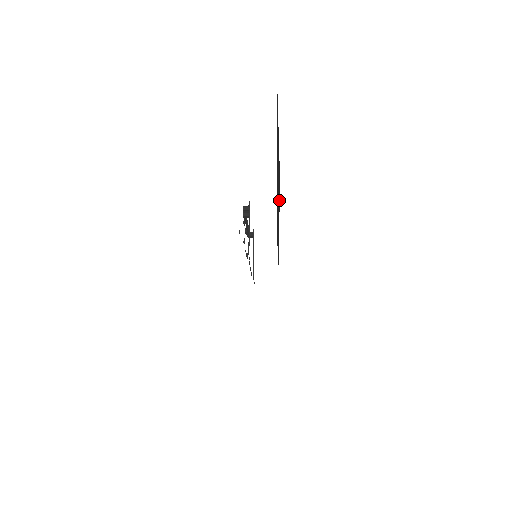
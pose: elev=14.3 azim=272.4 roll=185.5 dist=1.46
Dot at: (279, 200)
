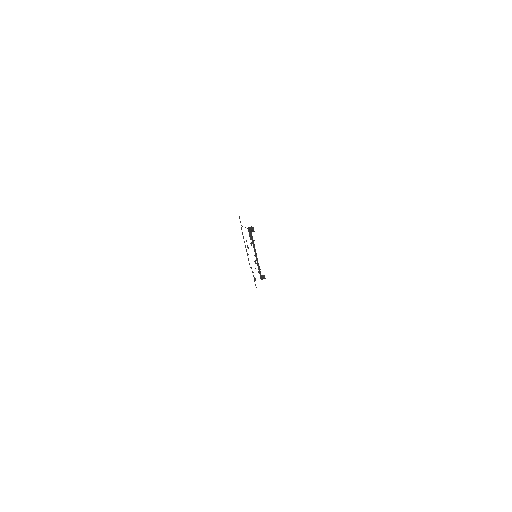
Dot at: occluded
